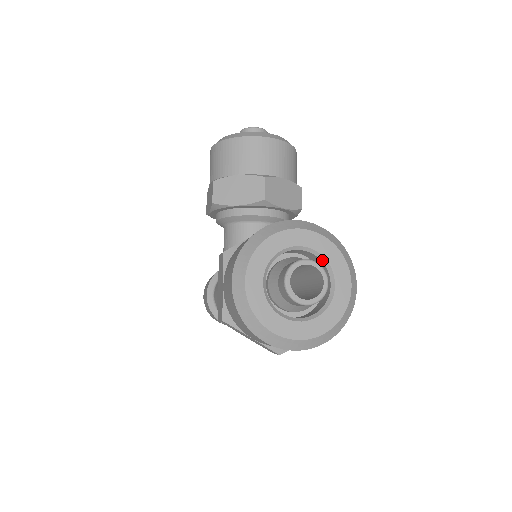
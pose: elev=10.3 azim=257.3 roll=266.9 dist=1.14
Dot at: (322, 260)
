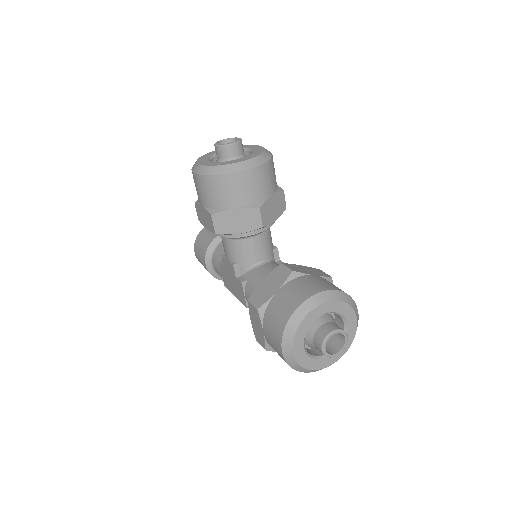
Dot at: (338, 314)
